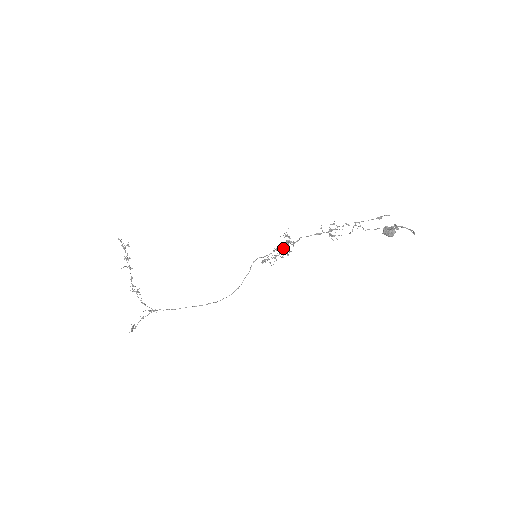
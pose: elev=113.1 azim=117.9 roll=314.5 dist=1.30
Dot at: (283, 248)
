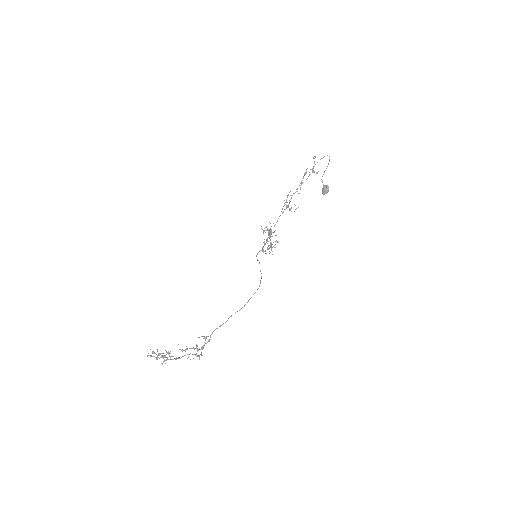
Dot at: (269, 237)
